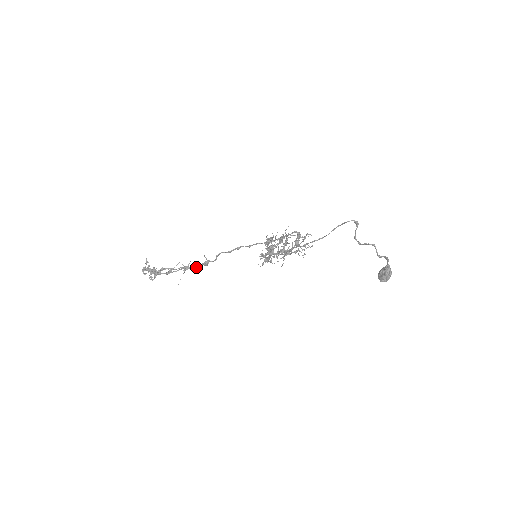
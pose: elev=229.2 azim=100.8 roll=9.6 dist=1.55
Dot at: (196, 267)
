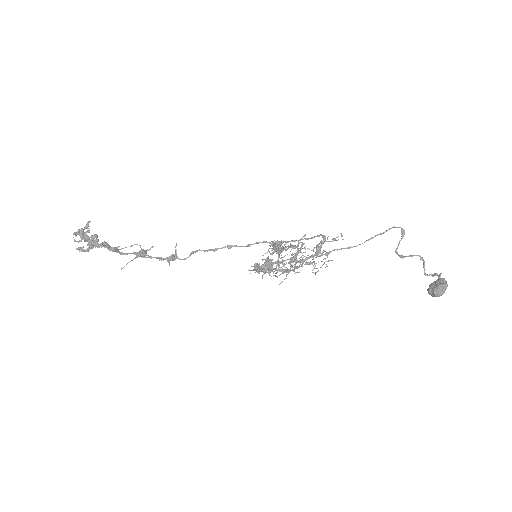
Dot at: (156, 257)
